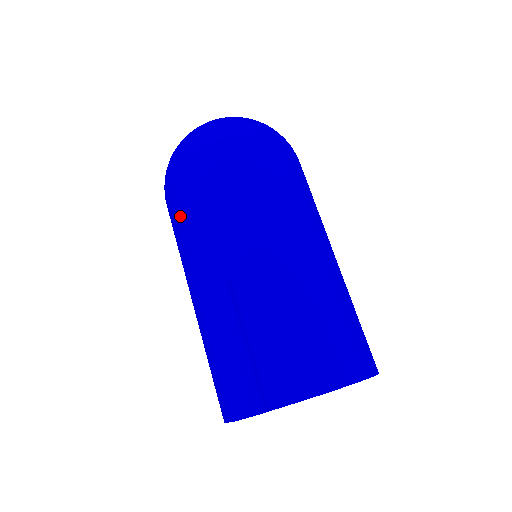
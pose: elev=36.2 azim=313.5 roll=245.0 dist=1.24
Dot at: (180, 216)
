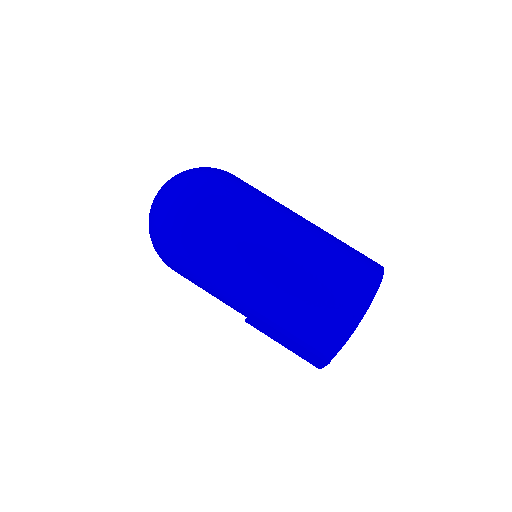
Dot at: (195, 284)
